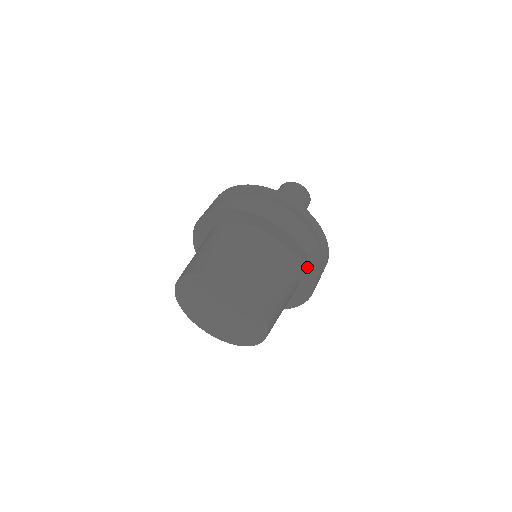
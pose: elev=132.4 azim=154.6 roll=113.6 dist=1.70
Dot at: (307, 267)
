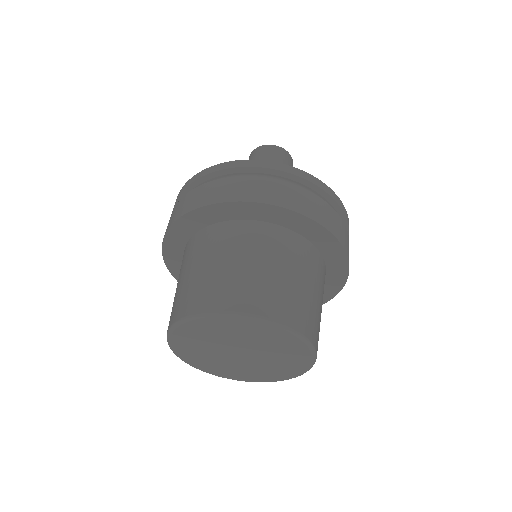
Dot at: (327, 294)
